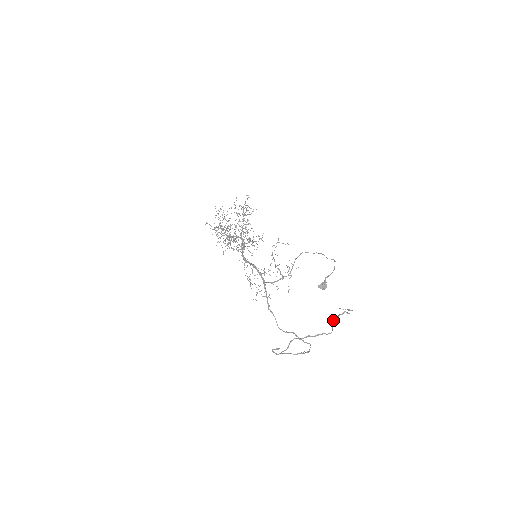
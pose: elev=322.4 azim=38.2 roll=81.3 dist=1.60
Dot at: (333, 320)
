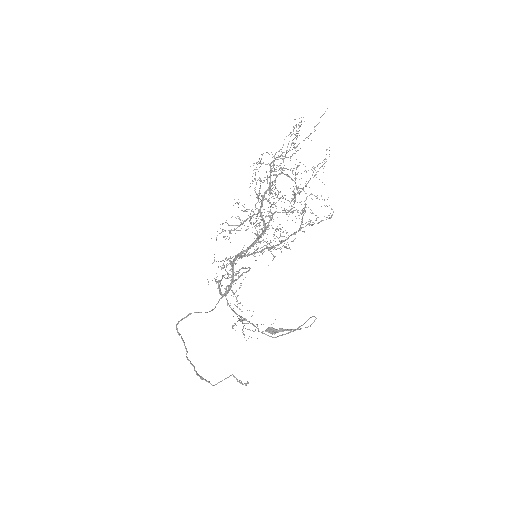
Dot at: (228, 377)
